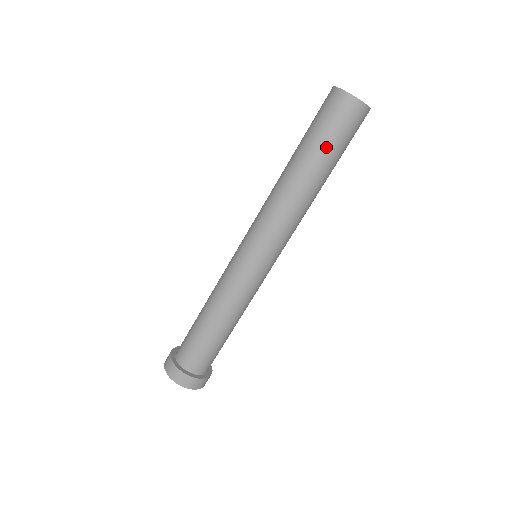
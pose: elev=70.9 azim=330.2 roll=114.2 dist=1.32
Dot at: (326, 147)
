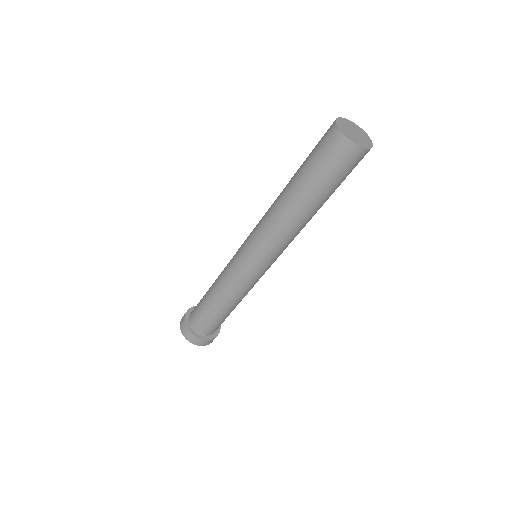
Dot at: (311, 176)
